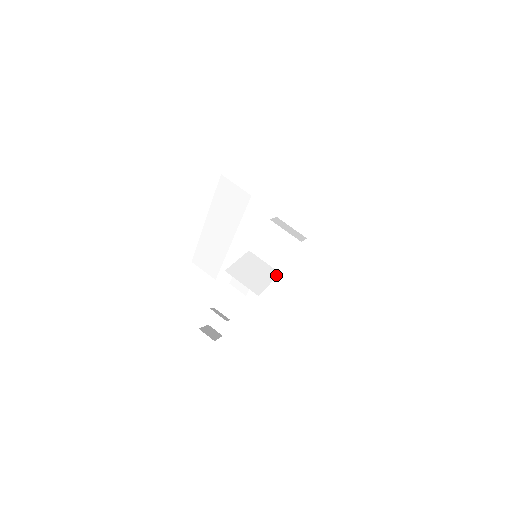
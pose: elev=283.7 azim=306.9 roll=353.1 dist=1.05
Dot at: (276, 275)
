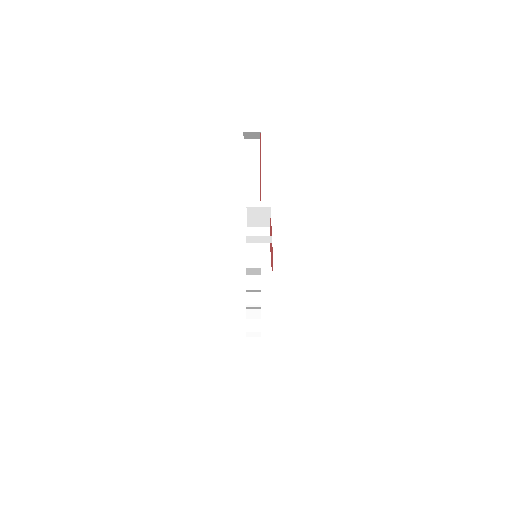
Dot at: (271, 274)
